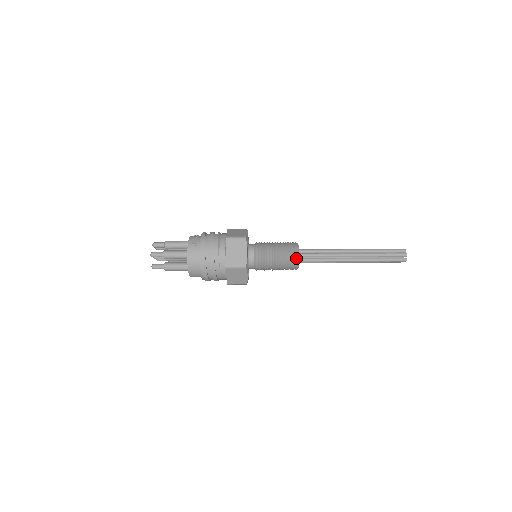
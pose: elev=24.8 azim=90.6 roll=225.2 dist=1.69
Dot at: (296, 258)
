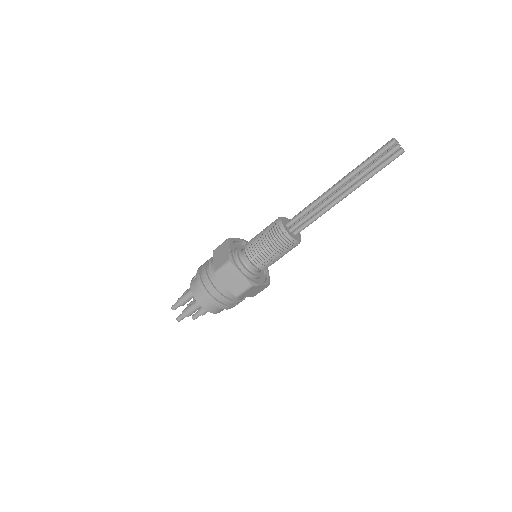
Dot at: (279, 226)
